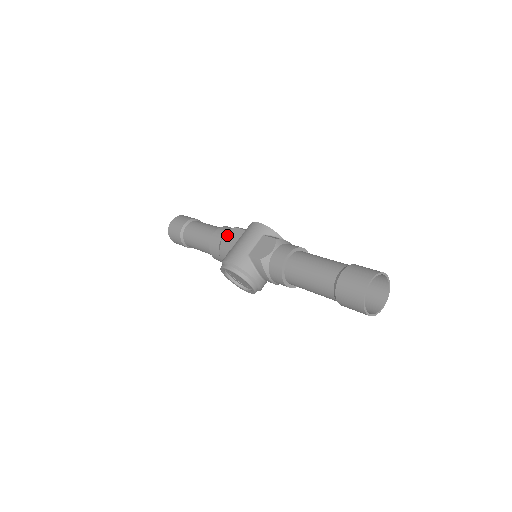
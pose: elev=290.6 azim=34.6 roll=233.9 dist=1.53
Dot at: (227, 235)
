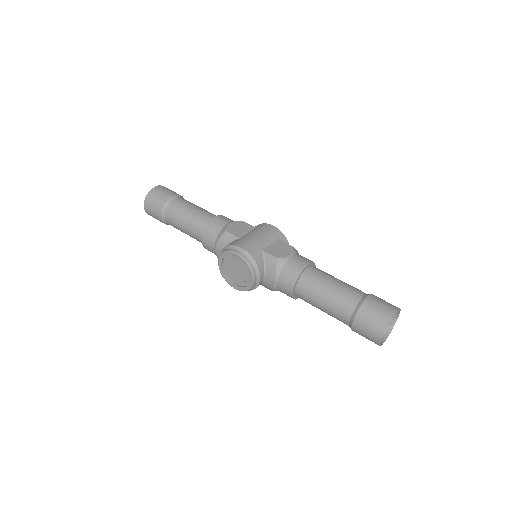
Dot at: (234, 224)
